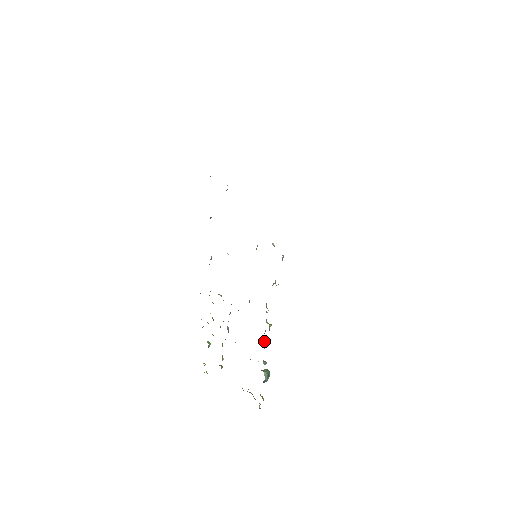
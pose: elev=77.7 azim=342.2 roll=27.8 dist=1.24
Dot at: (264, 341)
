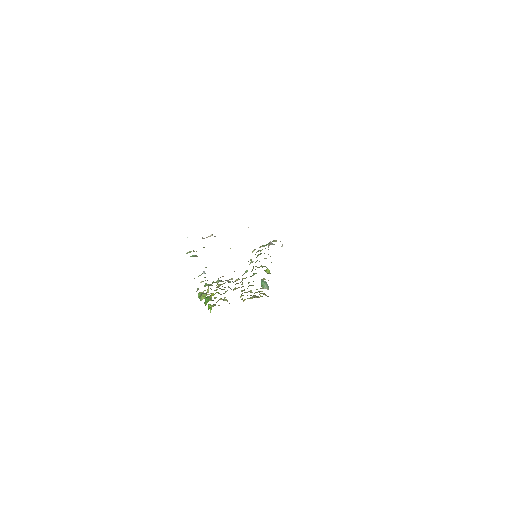
Dot at: occluded
